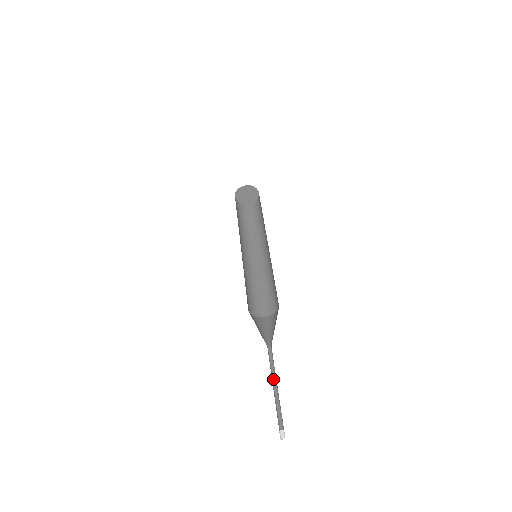
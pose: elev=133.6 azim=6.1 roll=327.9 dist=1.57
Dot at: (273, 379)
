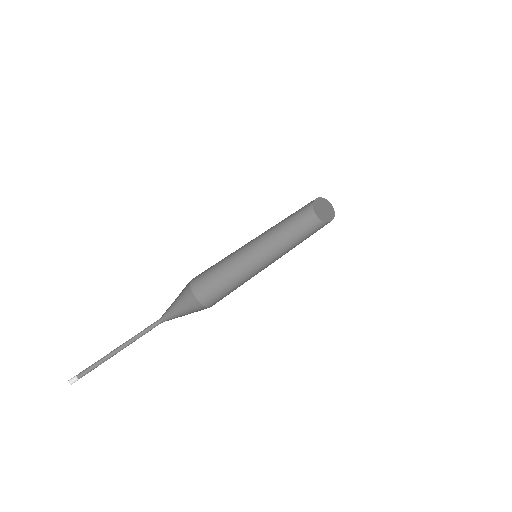
Dot at: (128, 341)
